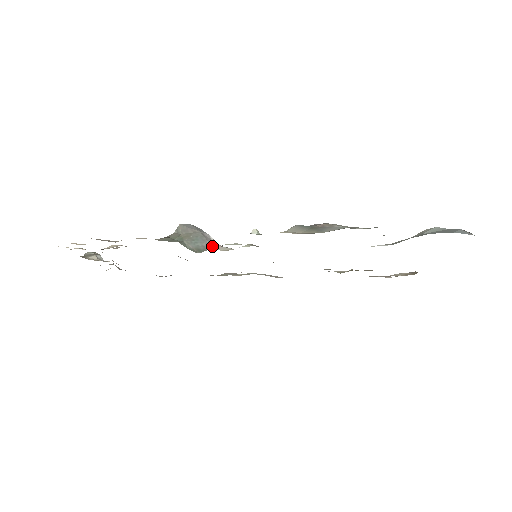
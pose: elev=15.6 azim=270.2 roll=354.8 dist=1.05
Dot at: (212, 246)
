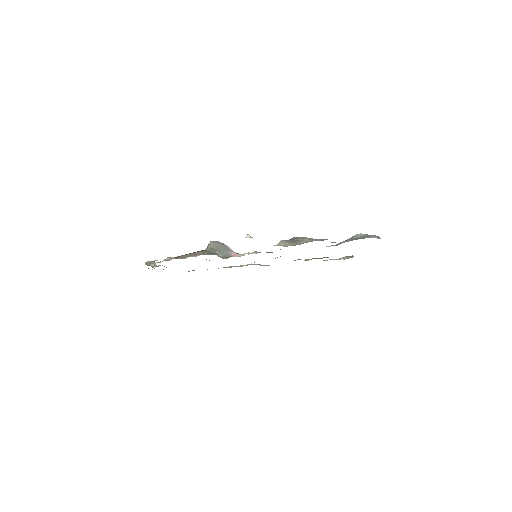
Dot at: (233, 254)
